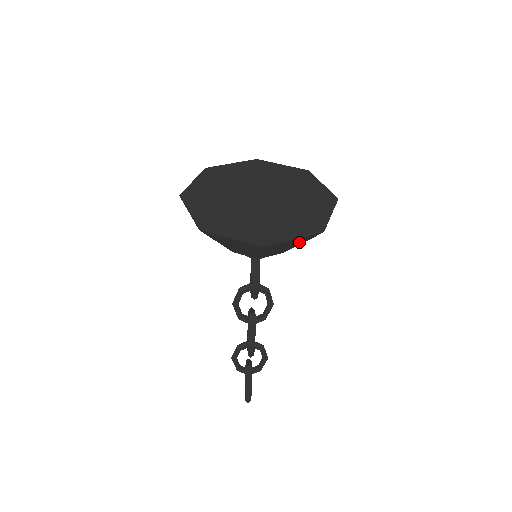
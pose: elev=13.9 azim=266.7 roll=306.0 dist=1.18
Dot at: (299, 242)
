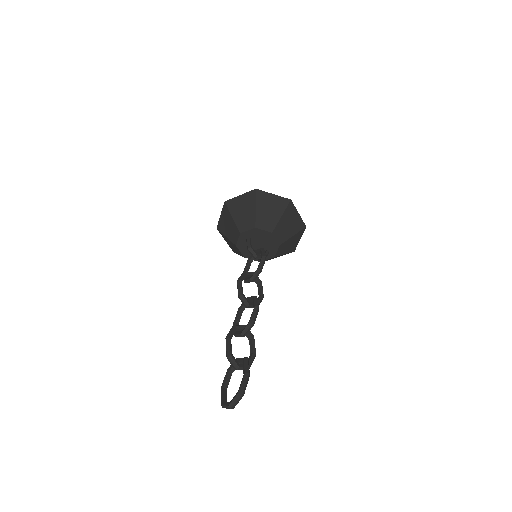
Dot at: (294, 229)
